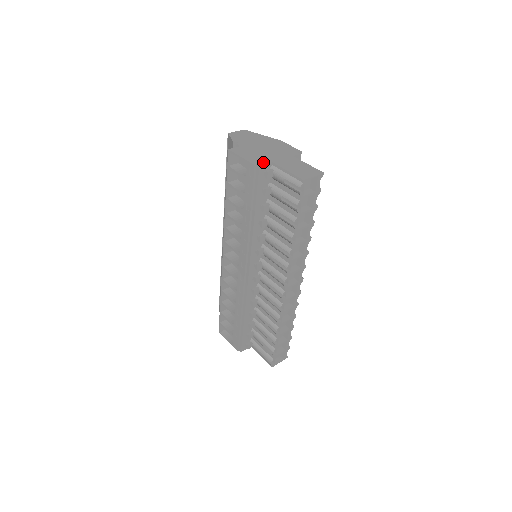
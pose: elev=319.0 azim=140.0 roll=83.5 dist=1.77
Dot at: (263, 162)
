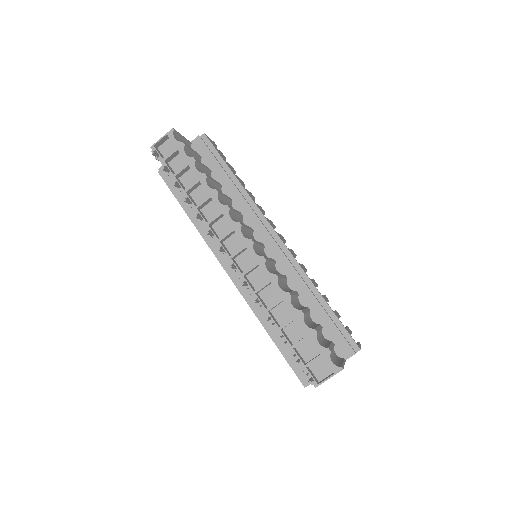
Dot at: occluded
